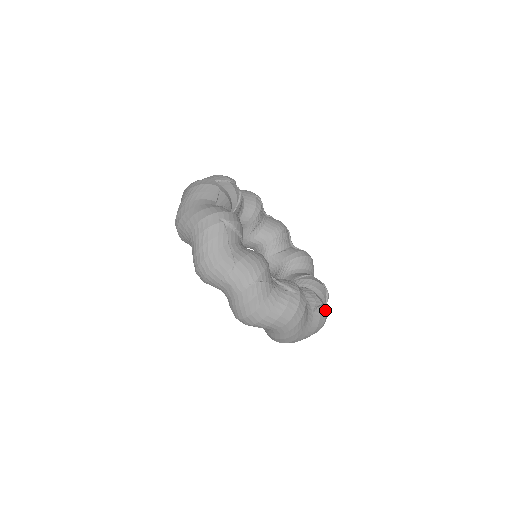
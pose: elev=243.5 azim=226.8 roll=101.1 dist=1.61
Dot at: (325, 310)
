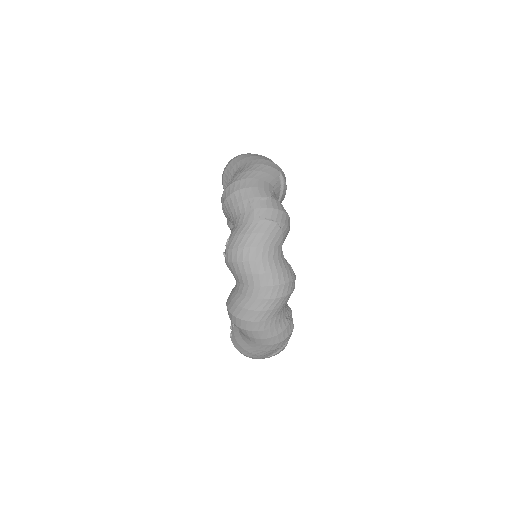
Dot at: (292, 330)
